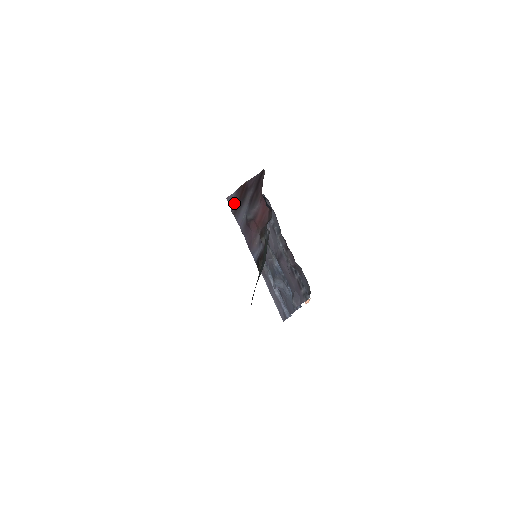
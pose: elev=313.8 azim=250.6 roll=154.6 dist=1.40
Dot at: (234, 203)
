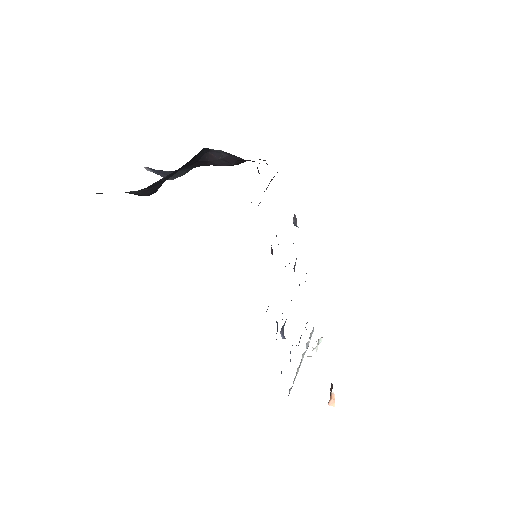
Dot at: occluded
